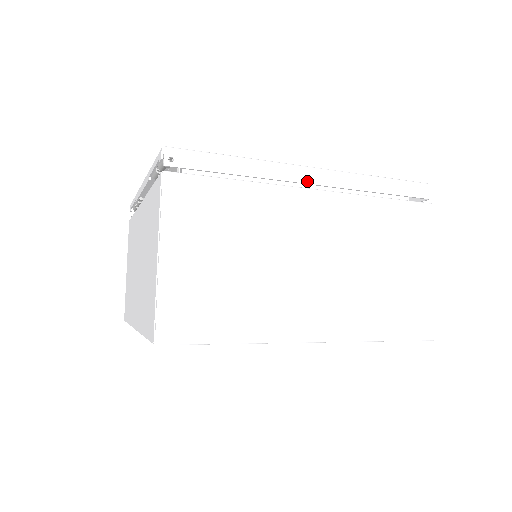
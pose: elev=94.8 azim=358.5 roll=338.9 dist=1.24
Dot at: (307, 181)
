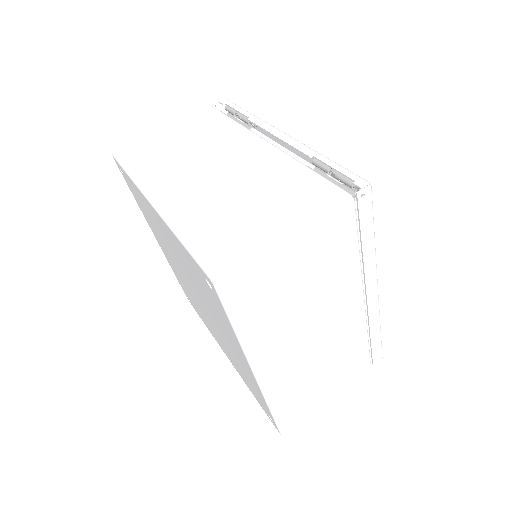
Dot at: (368, 292)
